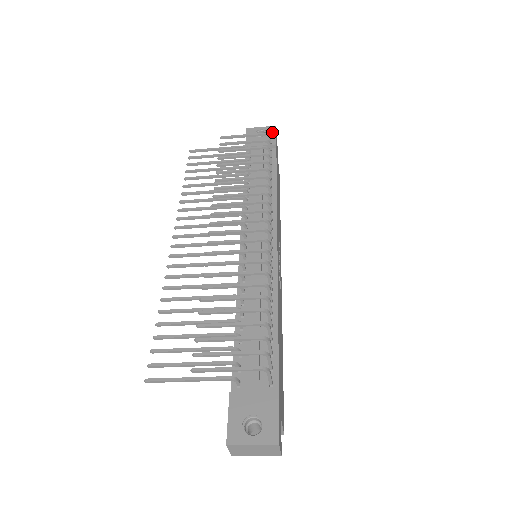
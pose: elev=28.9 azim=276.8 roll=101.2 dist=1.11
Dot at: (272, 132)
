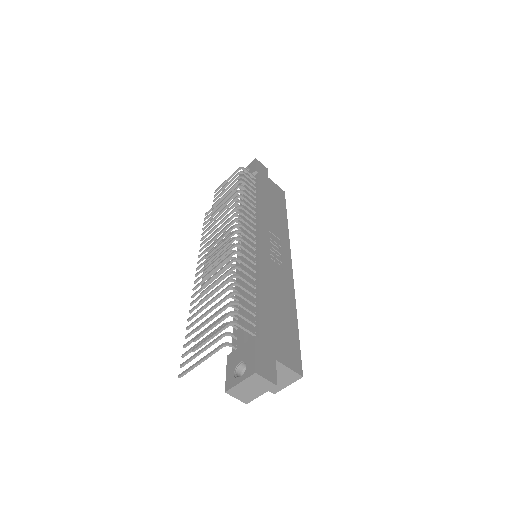
Dot at: (253, 164)
